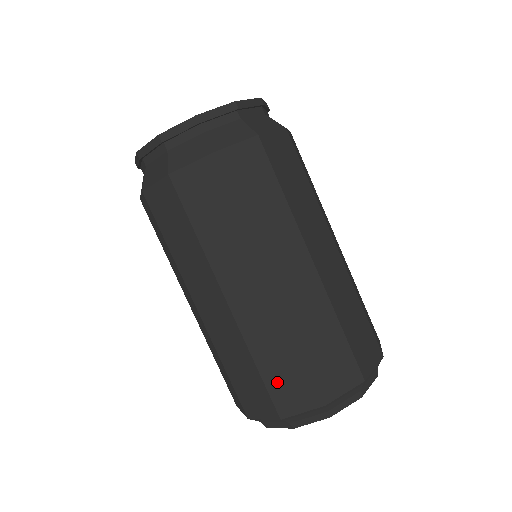
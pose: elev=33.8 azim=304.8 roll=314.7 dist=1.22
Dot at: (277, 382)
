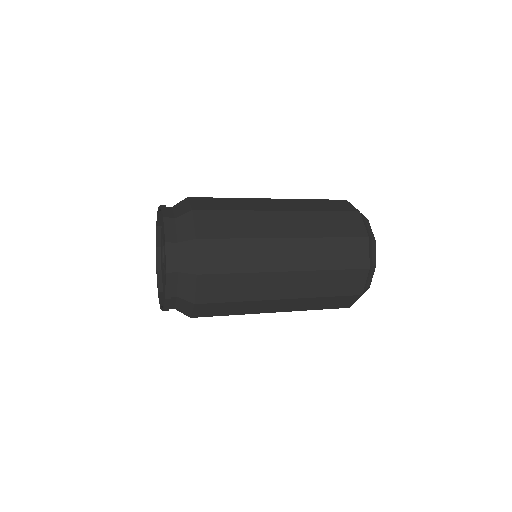
Dot at: occluded
